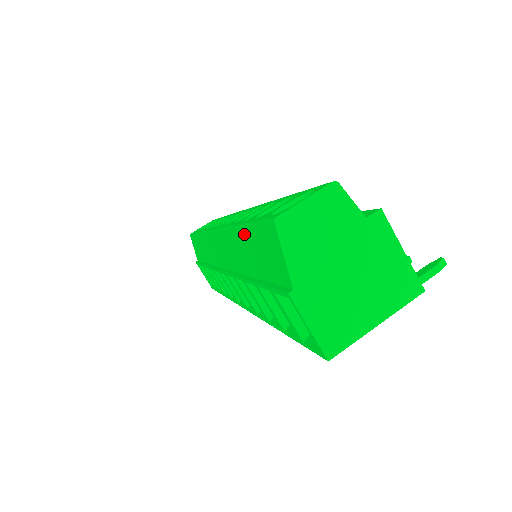
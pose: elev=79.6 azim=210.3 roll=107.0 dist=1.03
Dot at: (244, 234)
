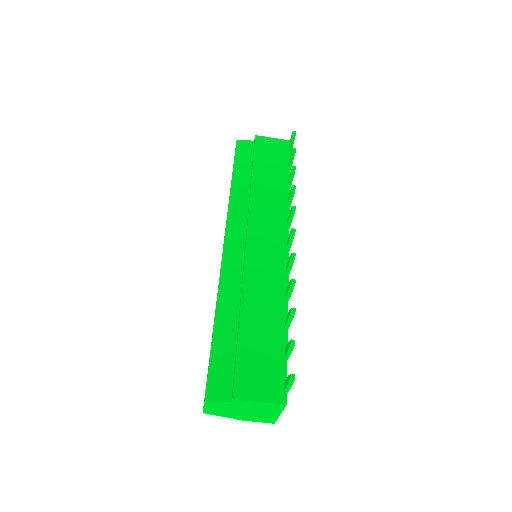
Dot at: occluded
